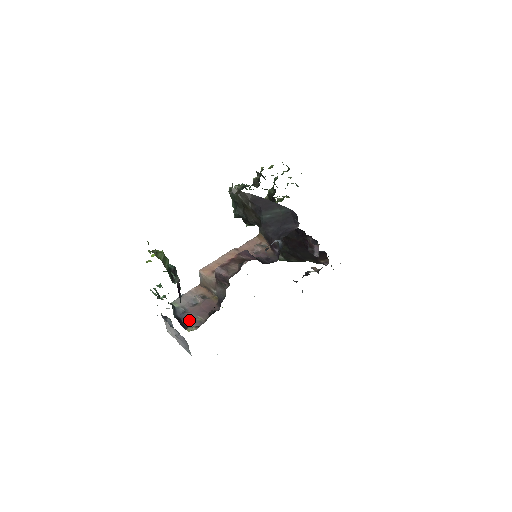
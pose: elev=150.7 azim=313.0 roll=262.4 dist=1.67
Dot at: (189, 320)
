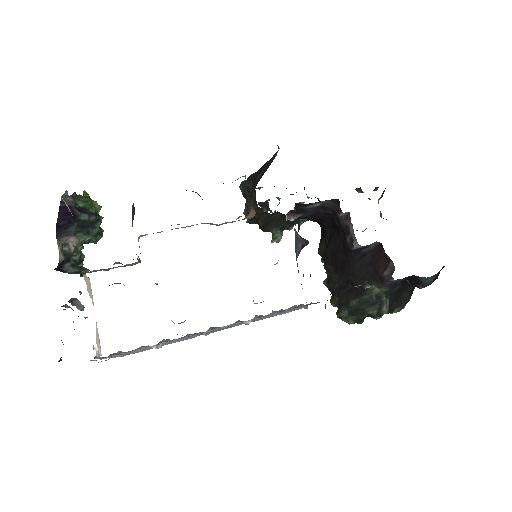
Dot at: occluded
